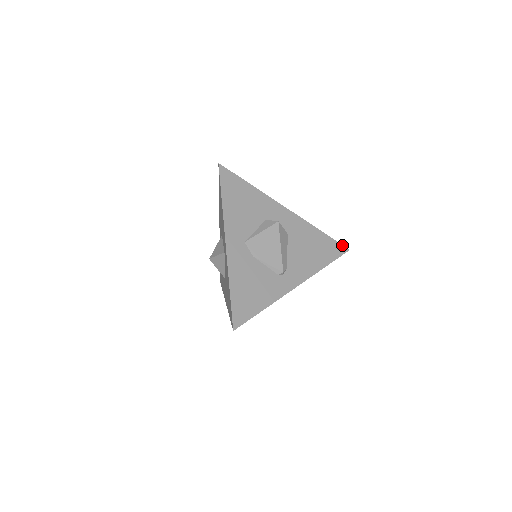
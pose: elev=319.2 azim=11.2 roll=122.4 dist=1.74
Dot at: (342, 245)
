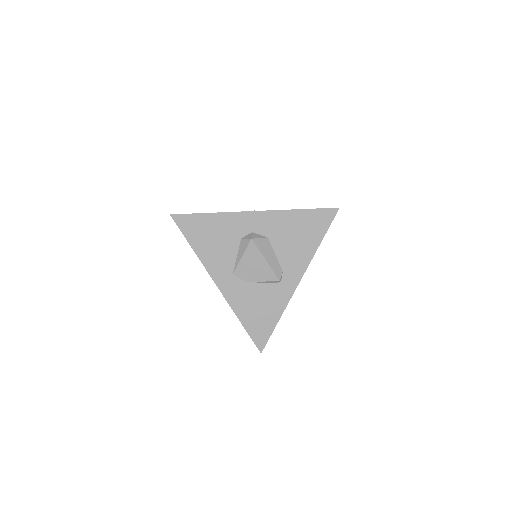
Dot at: (329, 208)
